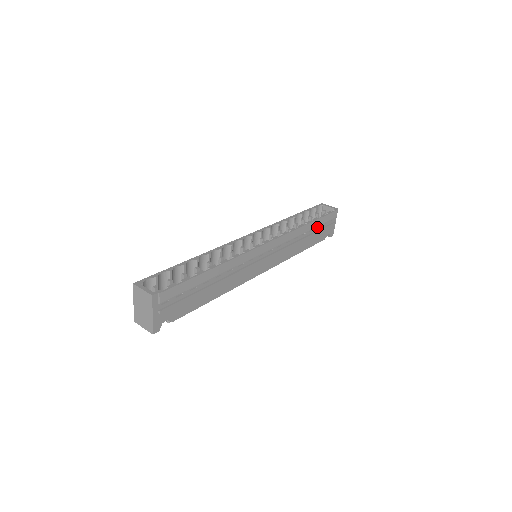
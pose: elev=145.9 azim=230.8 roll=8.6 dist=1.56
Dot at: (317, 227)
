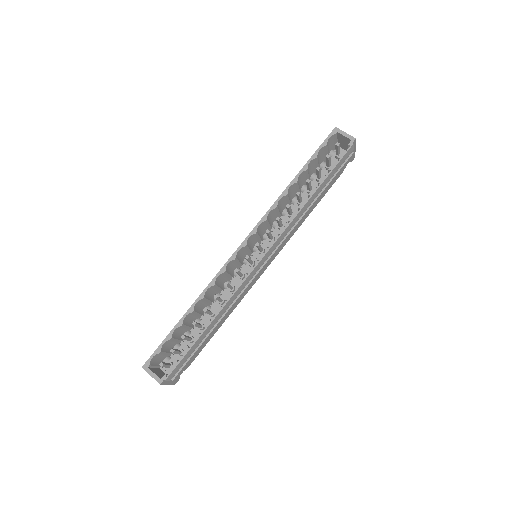
Dot at: occluded
